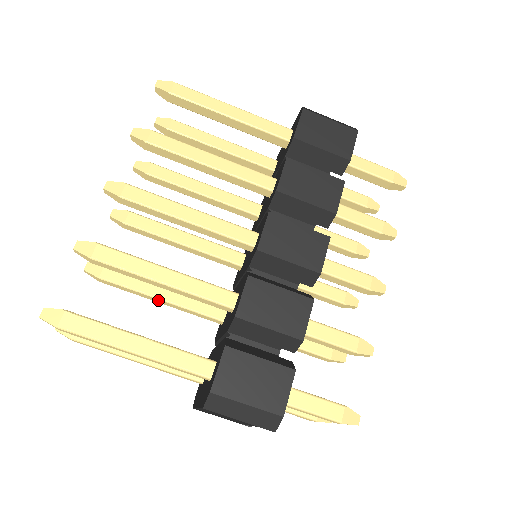
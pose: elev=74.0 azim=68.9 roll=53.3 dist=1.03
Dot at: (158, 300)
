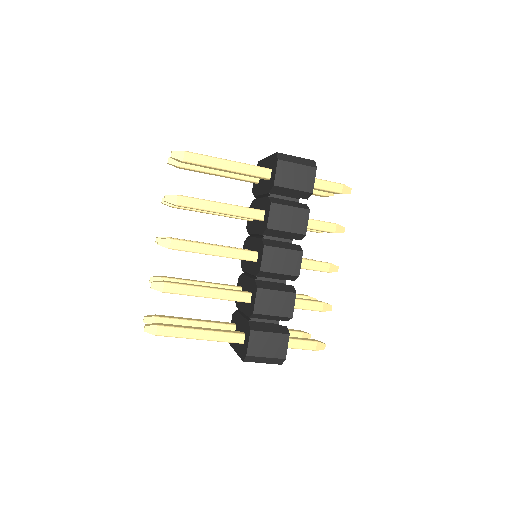
Dot at: occluded
